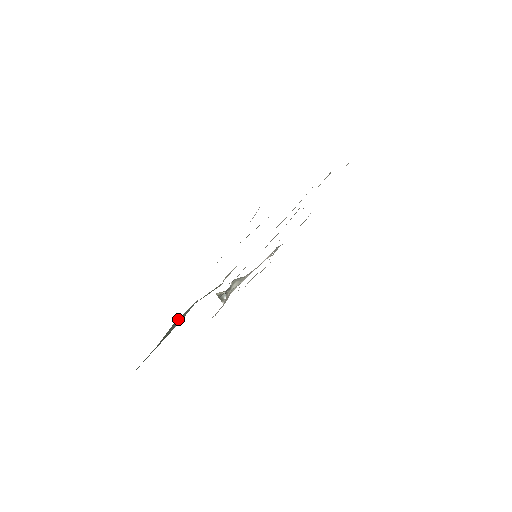
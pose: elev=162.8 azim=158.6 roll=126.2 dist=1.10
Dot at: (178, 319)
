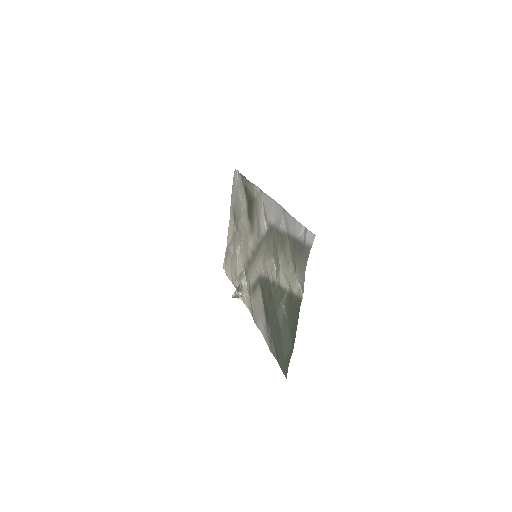
Dot at: (278, 309)
